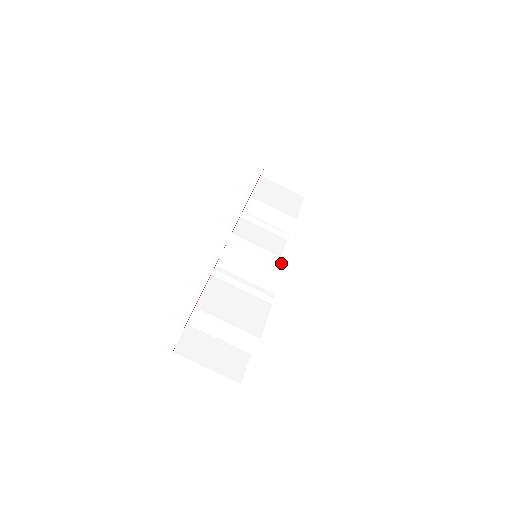
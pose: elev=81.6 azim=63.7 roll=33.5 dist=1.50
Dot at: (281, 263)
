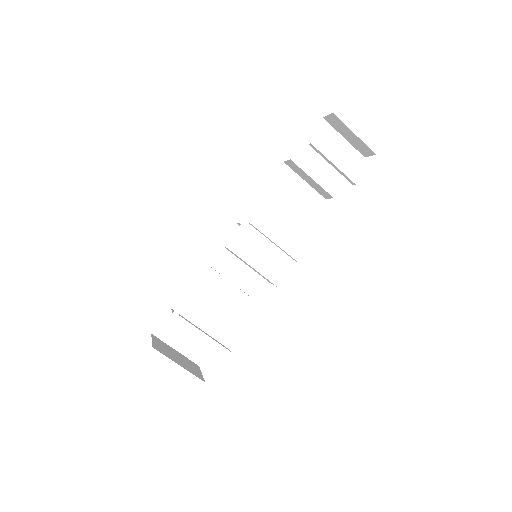
Dot at: (270, 282)
